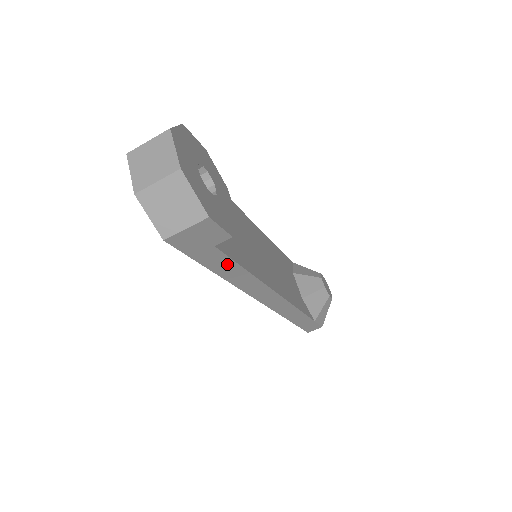
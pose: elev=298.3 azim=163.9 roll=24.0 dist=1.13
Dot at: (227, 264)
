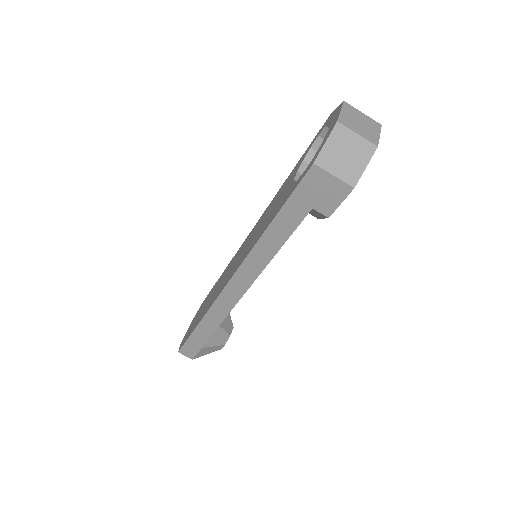
Dot at: (286, 230)
